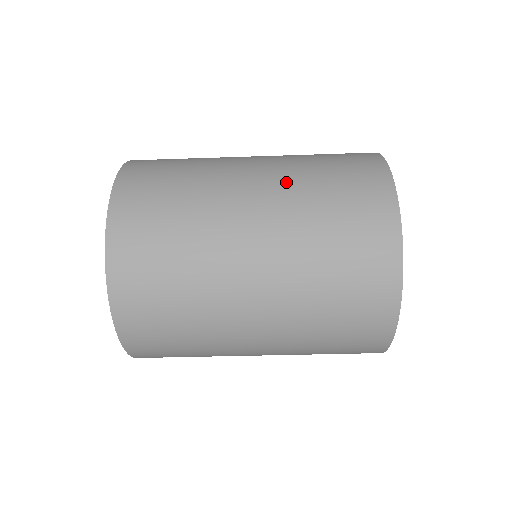
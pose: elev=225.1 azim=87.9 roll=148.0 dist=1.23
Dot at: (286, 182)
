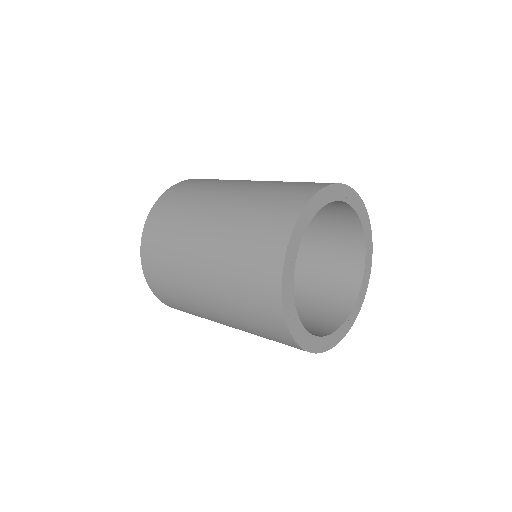
Dot at: (220, 289)
